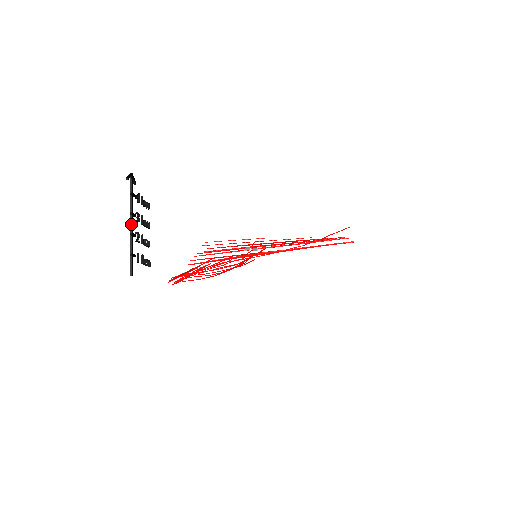
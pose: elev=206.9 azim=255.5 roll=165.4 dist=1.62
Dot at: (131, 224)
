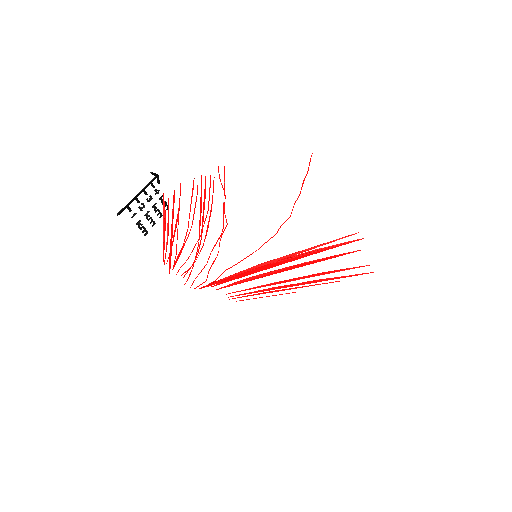
Dot at: (139, 193)
